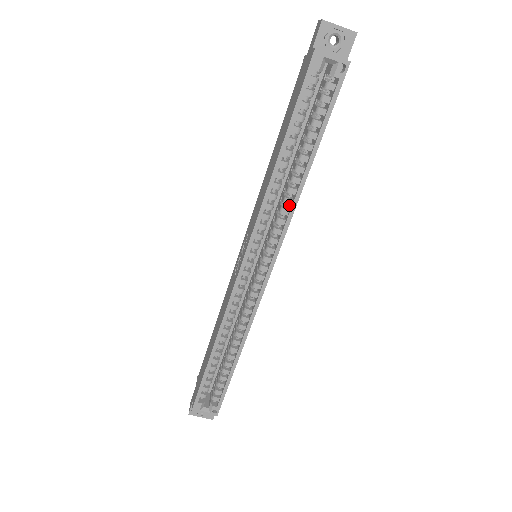
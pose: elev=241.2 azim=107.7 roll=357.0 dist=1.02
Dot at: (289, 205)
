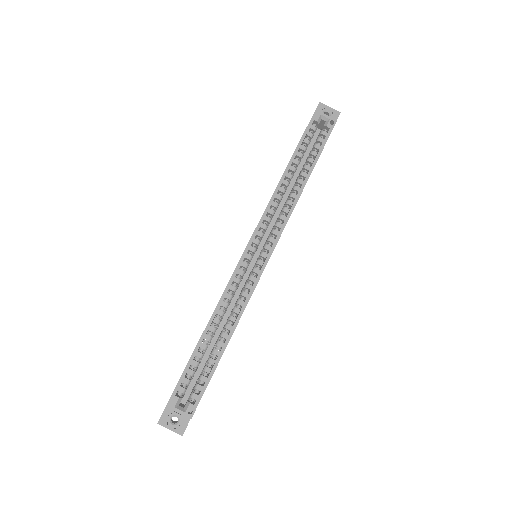
Dot at: occluded
